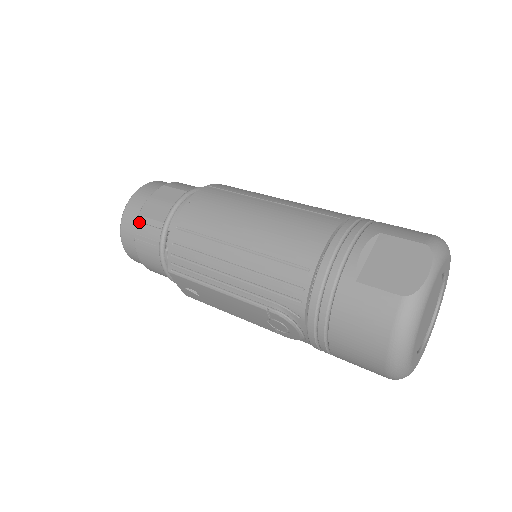
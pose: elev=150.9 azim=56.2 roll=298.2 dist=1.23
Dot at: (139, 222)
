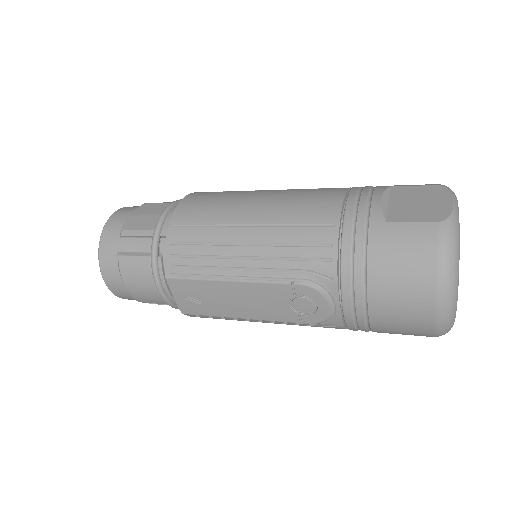
Dot at: (122, 238)
